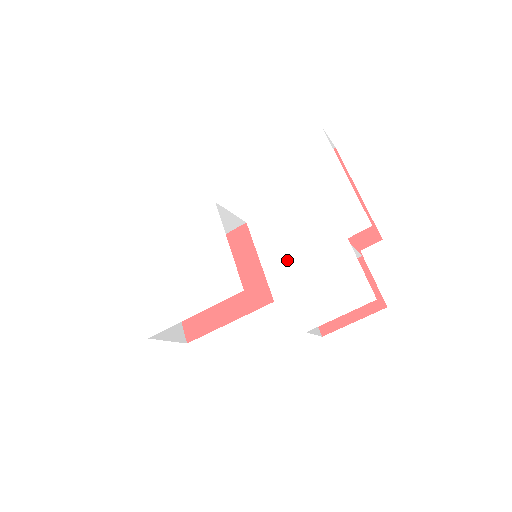
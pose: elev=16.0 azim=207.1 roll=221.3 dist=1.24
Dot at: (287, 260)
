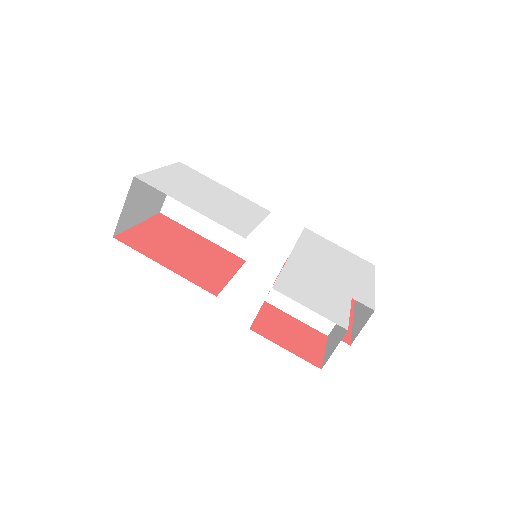
Dot at: (296, 263)
